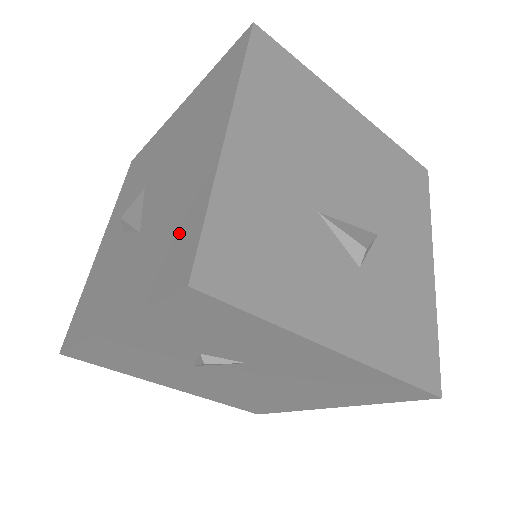
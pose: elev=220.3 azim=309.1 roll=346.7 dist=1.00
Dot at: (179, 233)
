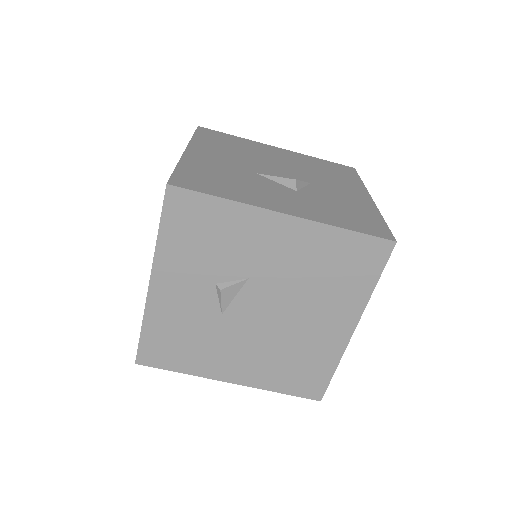
Dot at: occluded
